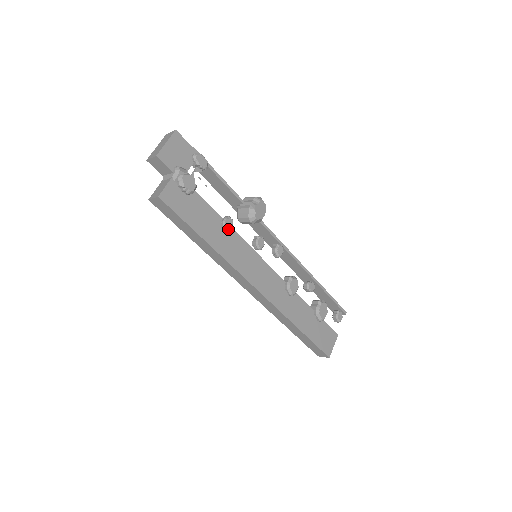
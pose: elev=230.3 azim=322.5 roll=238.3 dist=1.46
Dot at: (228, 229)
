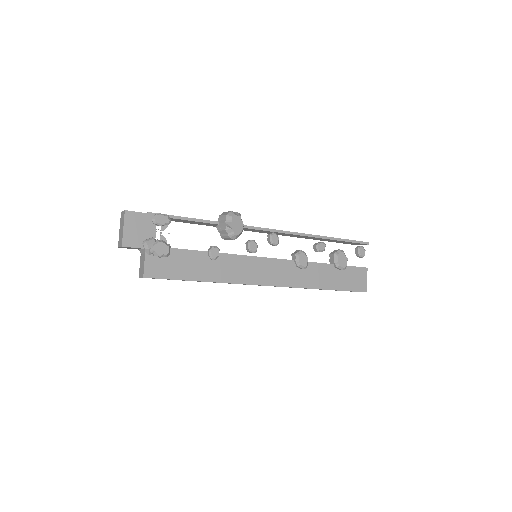
Dot at: (217, 257)
